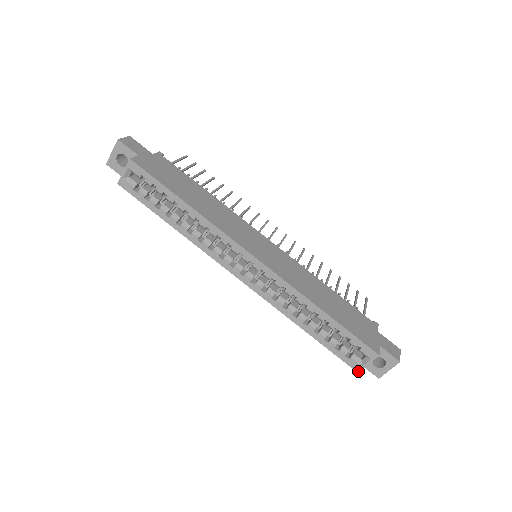
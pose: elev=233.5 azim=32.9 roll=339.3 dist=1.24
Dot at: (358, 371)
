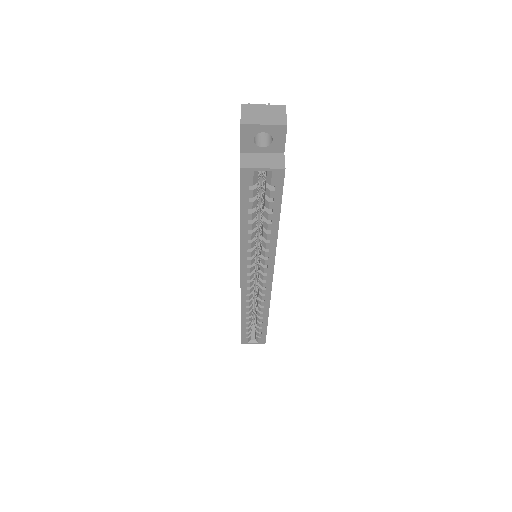
Dot at: (242, 343)
